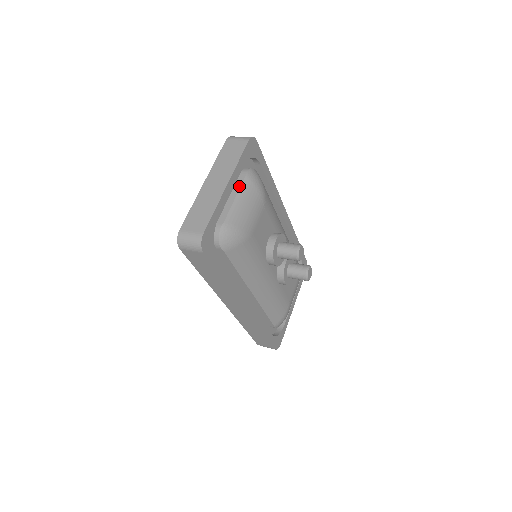
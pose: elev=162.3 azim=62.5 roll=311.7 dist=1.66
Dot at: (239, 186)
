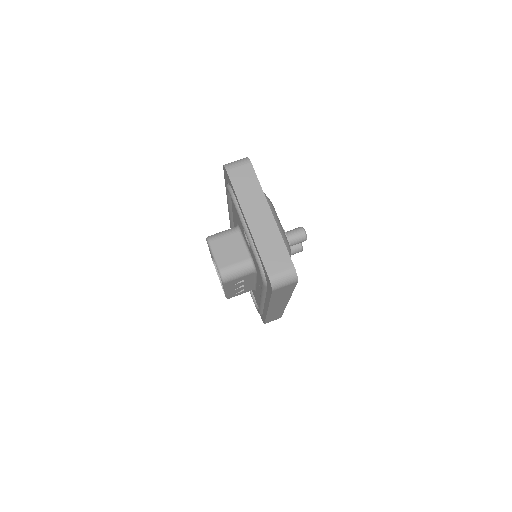
Dot at: occluded
